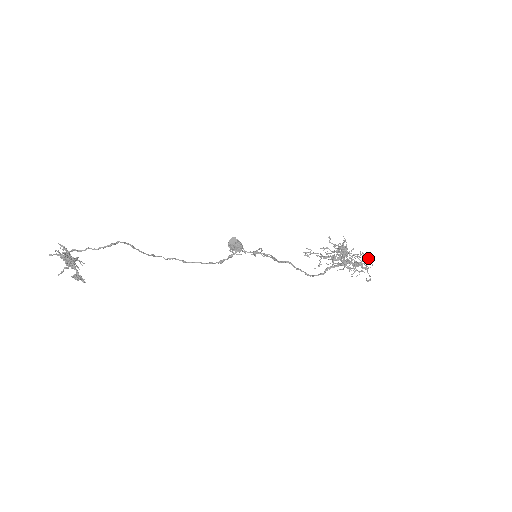
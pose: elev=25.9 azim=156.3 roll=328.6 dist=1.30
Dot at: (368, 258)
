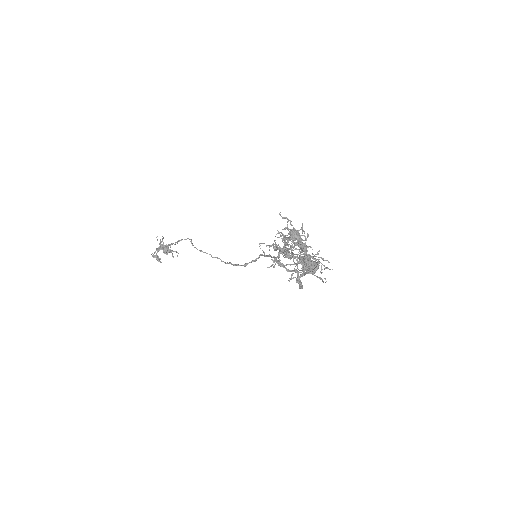
Dot at: (284, 237)
